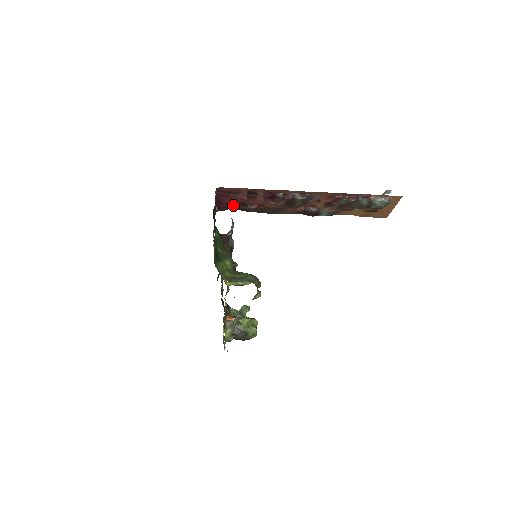
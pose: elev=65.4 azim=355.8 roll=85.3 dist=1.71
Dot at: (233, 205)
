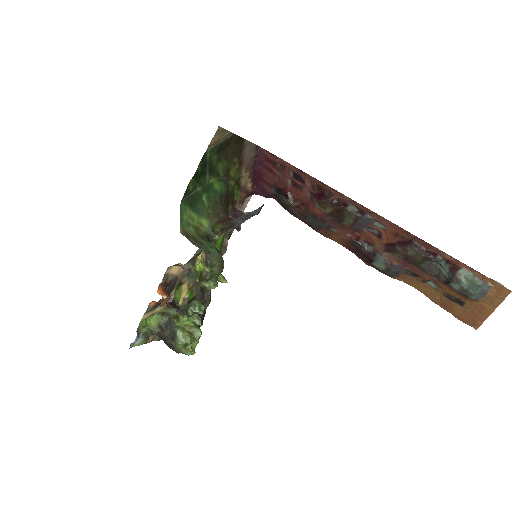
Dot at: (275, 192)
